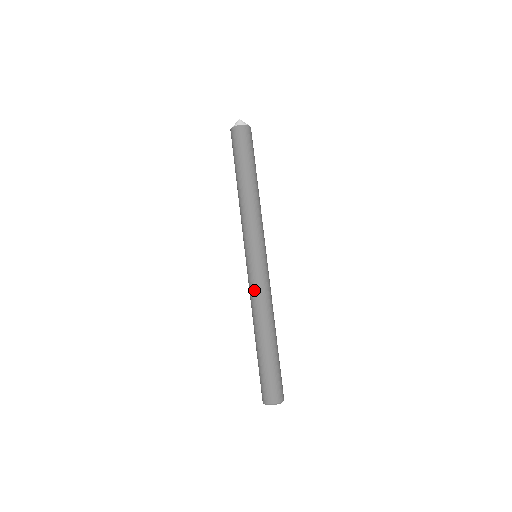
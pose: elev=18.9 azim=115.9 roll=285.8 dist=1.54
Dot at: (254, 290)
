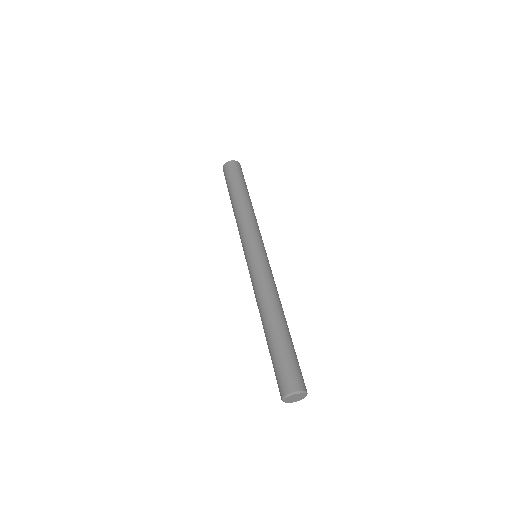
Dot at: occluded
